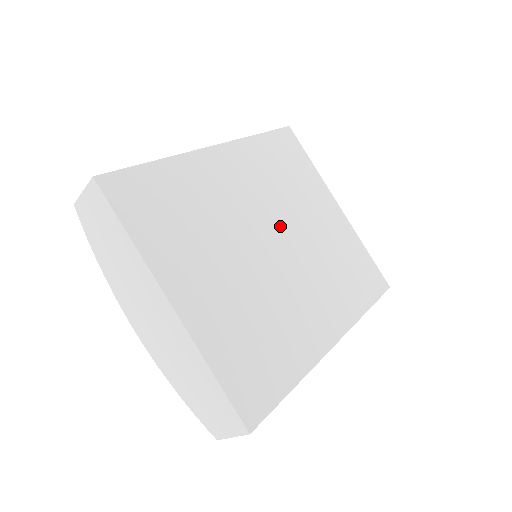
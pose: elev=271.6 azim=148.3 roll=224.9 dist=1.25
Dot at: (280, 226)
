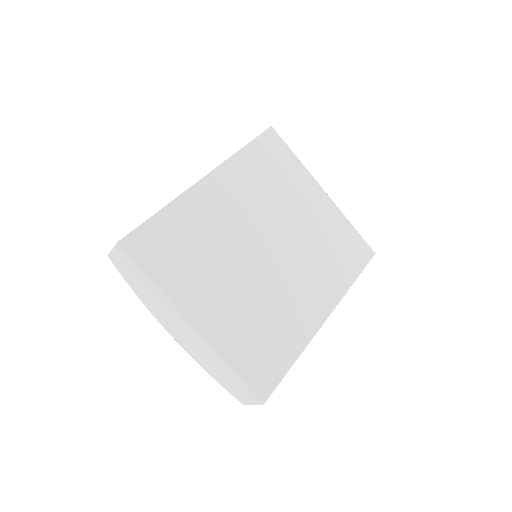
Dot at: (271, 230)
